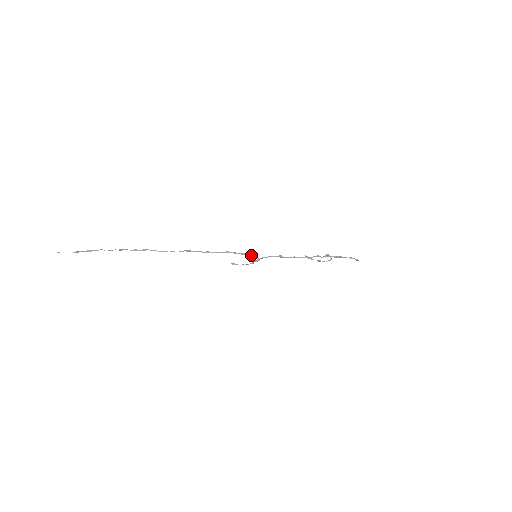
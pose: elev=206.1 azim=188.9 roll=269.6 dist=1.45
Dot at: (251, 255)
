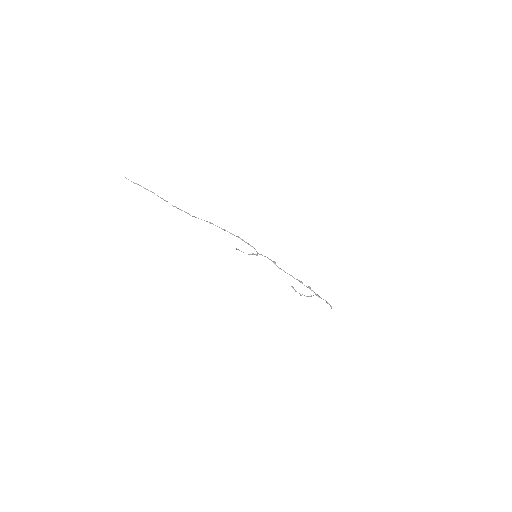
Dot at: (253, 247)
